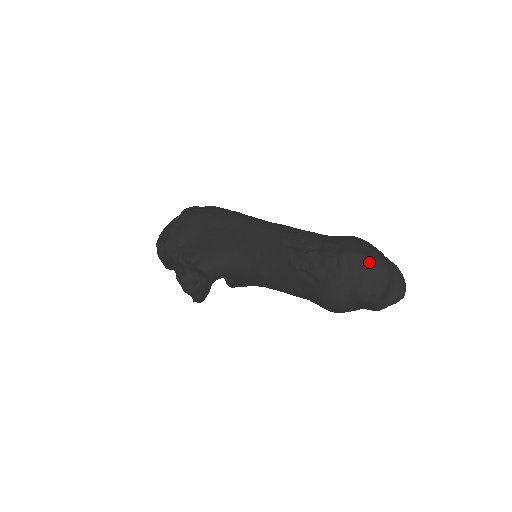
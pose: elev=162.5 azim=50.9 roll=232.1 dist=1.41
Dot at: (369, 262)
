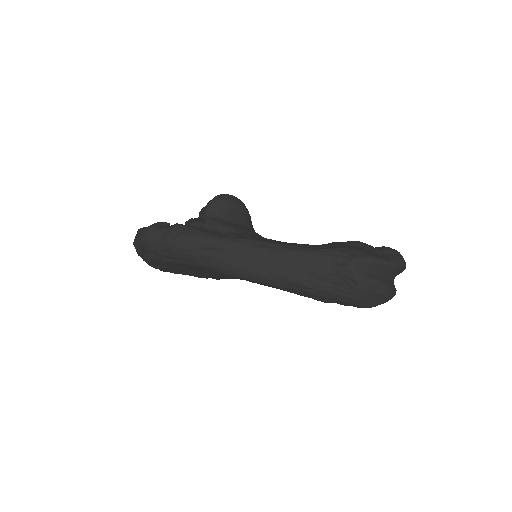
Dot at: occluded
